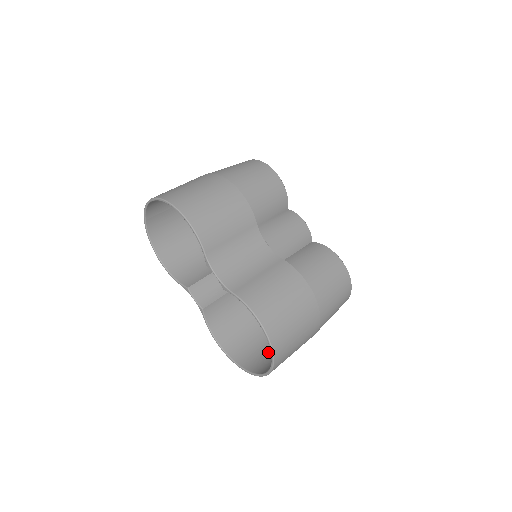
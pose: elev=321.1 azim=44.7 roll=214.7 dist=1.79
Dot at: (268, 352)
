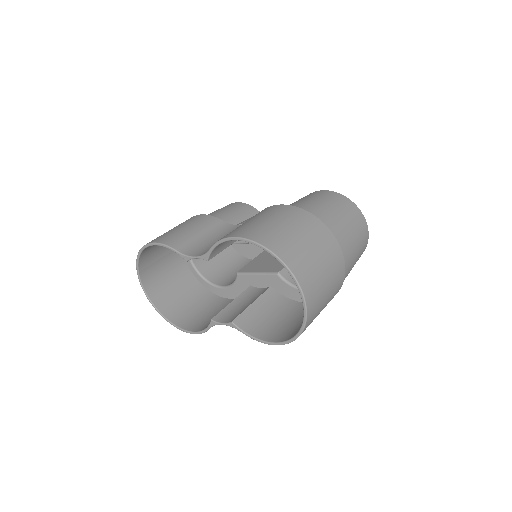
Dot at: occluded
